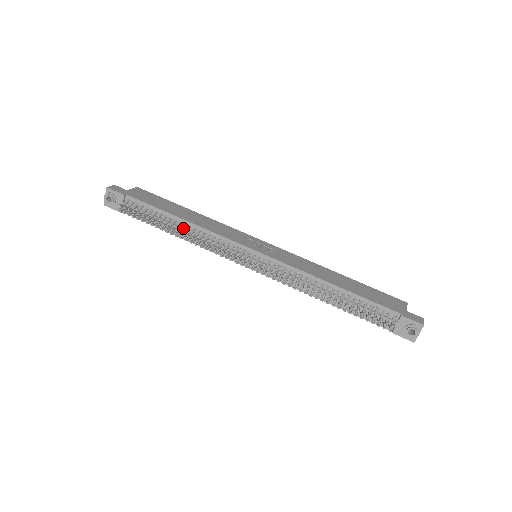
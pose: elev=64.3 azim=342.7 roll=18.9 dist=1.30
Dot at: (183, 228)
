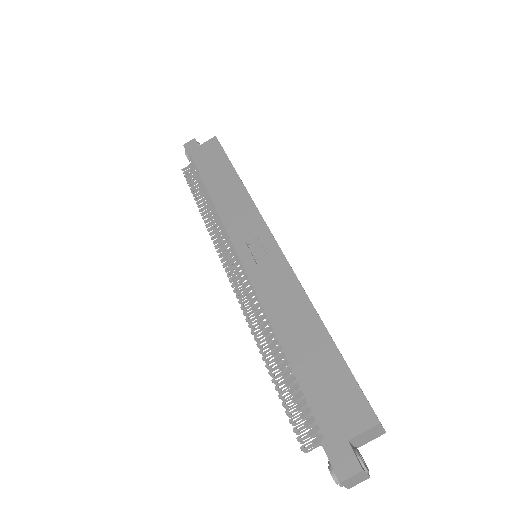
Dot at: occluded
